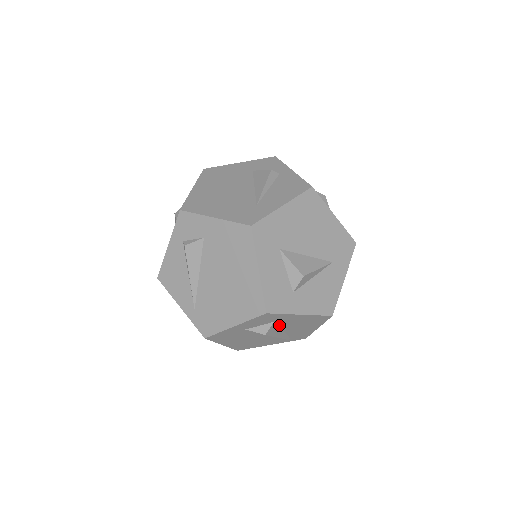
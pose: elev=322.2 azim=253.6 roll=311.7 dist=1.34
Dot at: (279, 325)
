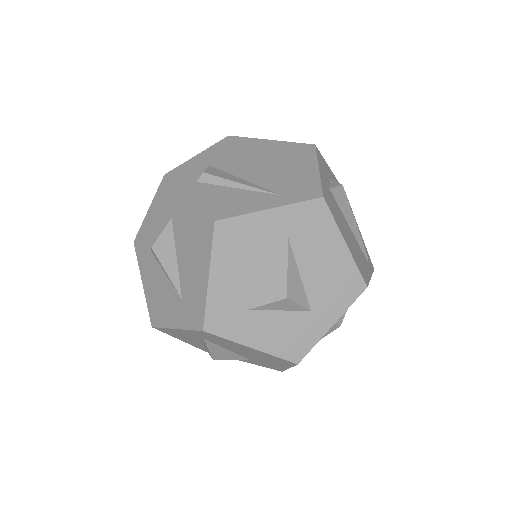
Dot at: occluded
